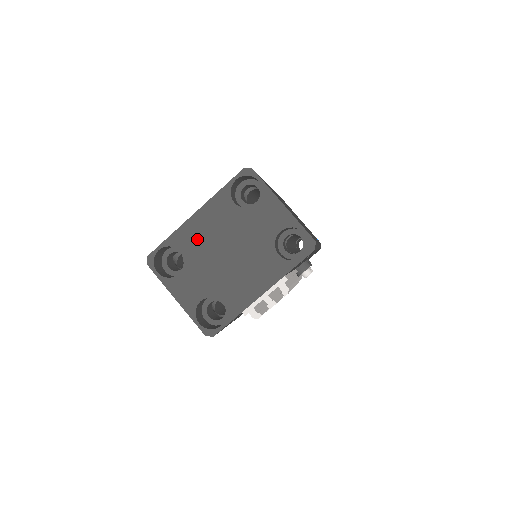
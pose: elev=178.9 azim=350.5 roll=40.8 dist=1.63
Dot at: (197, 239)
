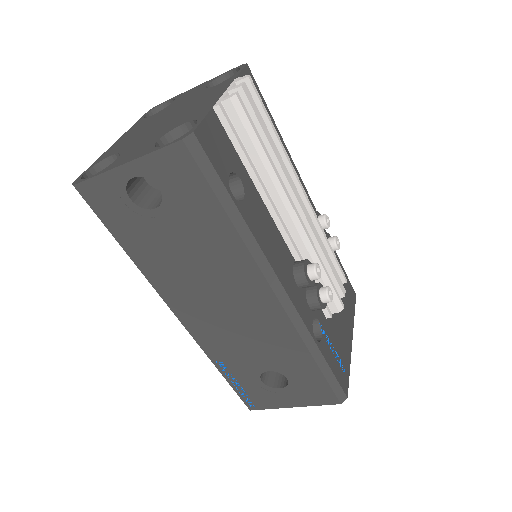
Dot at: (126, 141)
